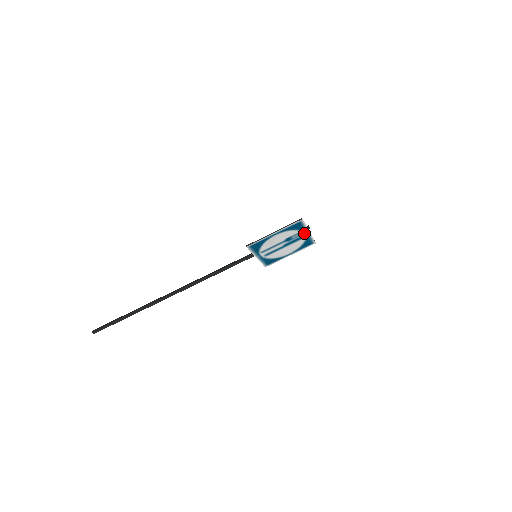
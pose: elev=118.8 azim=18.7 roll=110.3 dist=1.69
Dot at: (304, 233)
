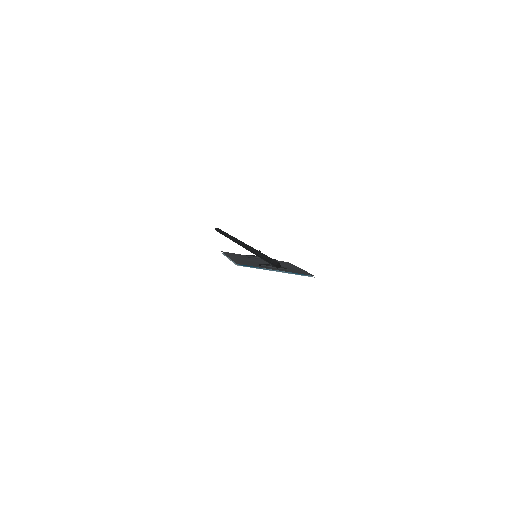
Dot at: occluded
